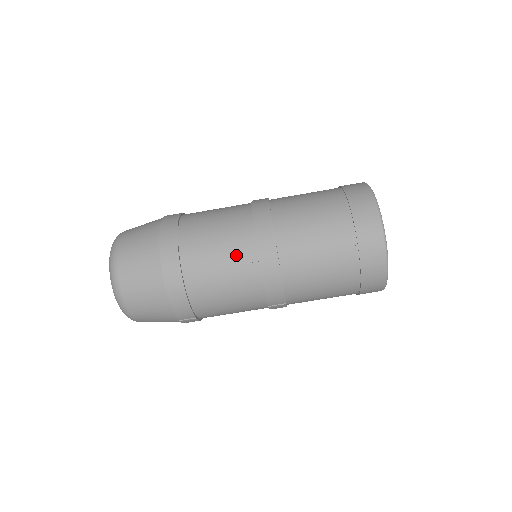
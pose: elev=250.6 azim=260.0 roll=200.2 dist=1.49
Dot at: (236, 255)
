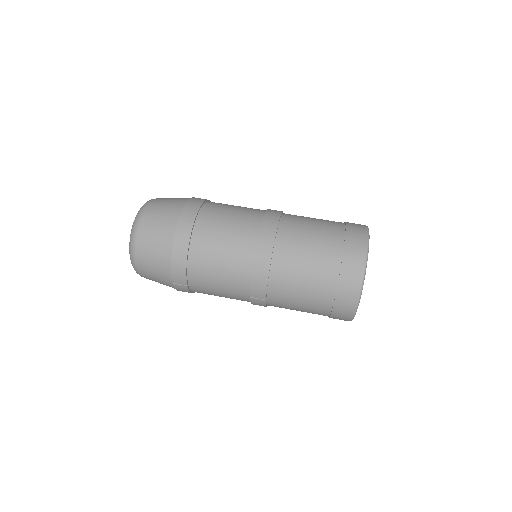
Dot at: (239, 241)
